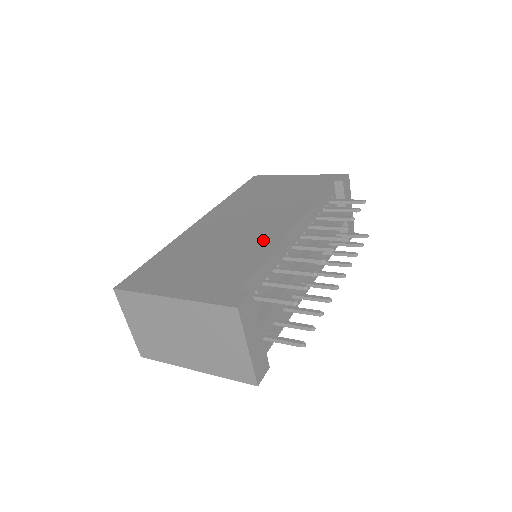
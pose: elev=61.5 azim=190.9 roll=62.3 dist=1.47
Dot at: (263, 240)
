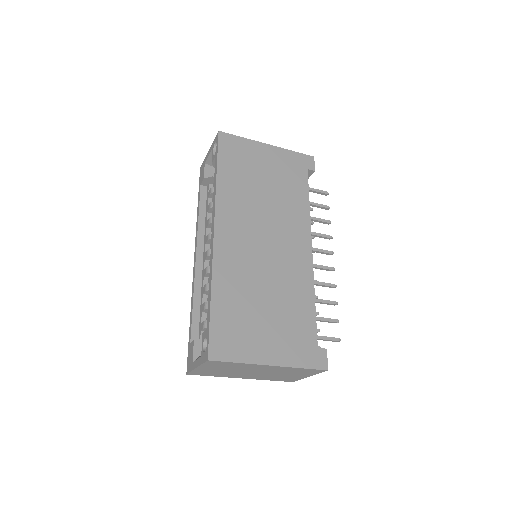
Dot at: (299, 275)
